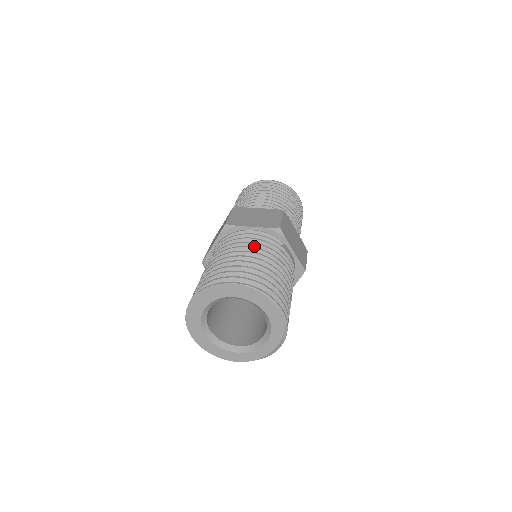
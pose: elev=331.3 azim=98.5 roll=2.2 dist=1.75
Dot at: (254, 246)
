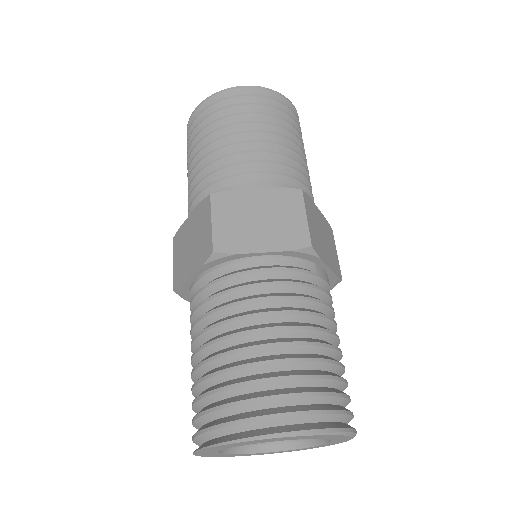
Dot at: (279, 303)
